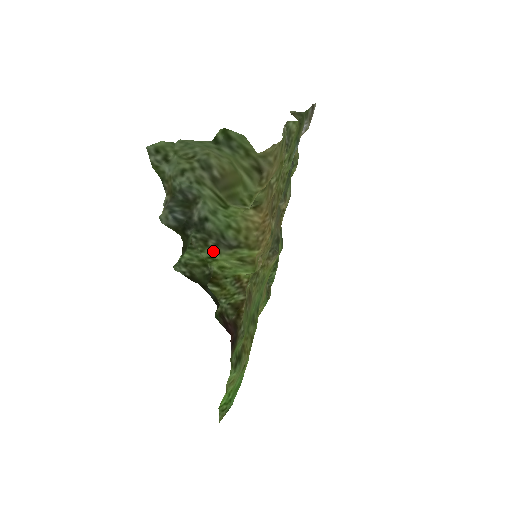
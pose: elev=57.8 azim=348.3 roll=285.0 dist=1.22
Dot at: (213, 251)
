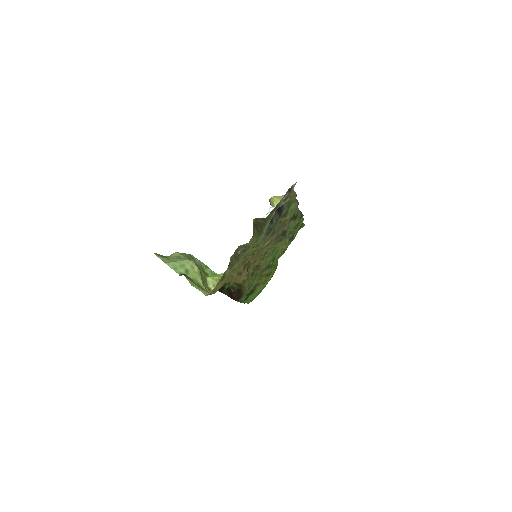
Dot at: occluded
